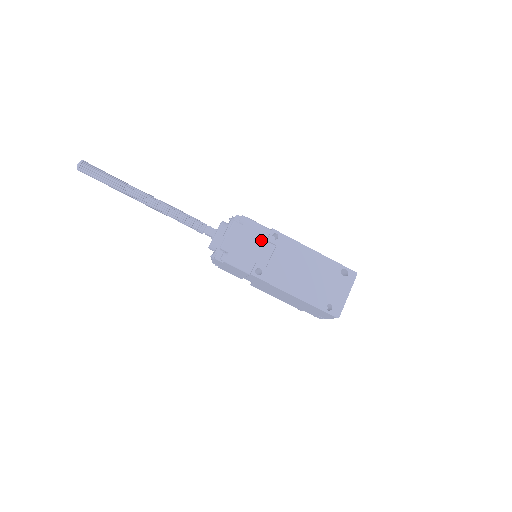
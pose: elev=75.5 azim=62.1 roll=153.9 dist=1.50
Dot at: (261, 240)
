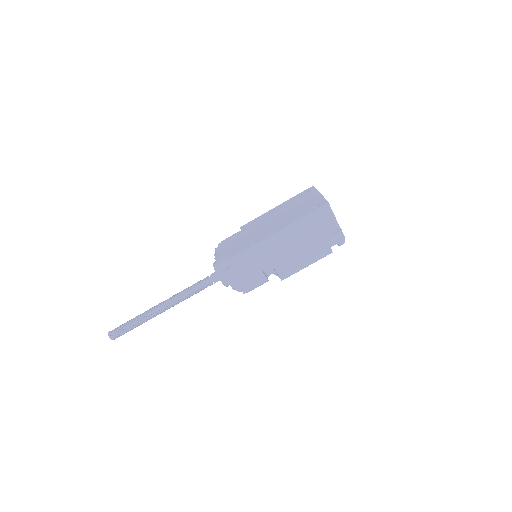
Dot at: (239, 237)
